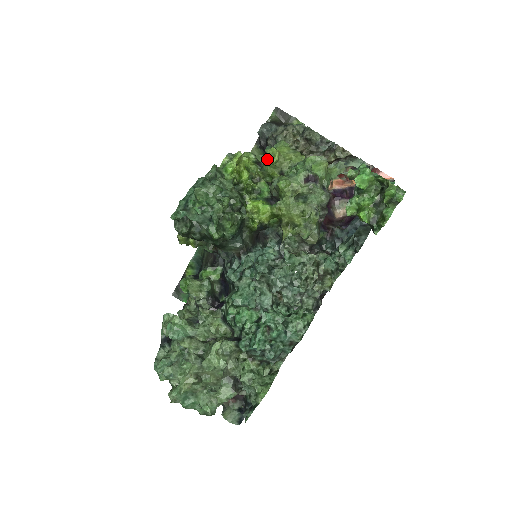
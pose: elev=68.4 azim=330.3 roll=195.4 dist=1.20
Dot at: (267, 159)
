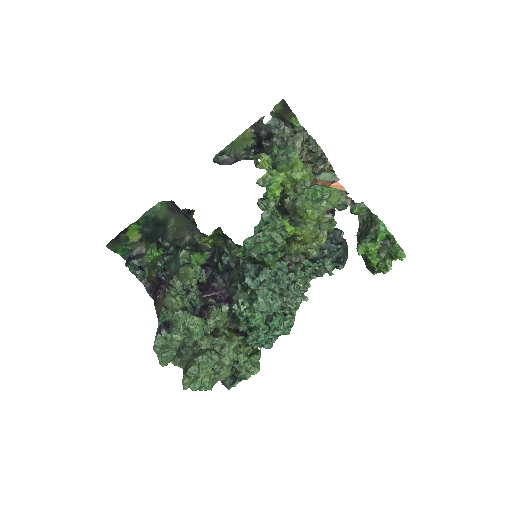
Dot at: (290, 174)
